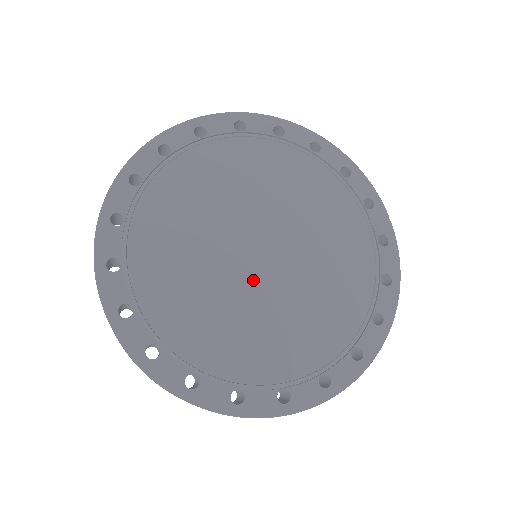
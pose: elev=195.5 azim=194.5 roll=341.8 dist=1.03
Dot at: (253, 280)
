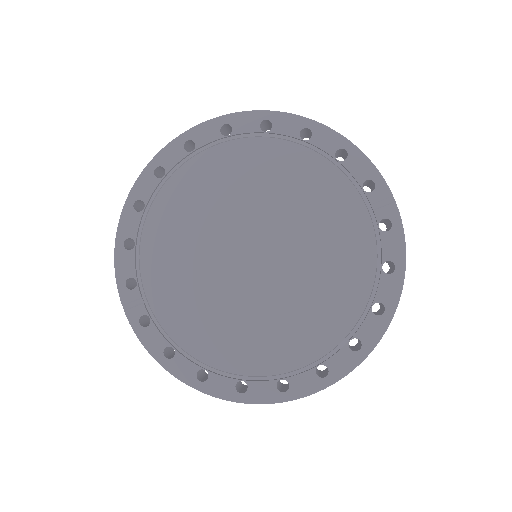
Dot at: (249, 283)
